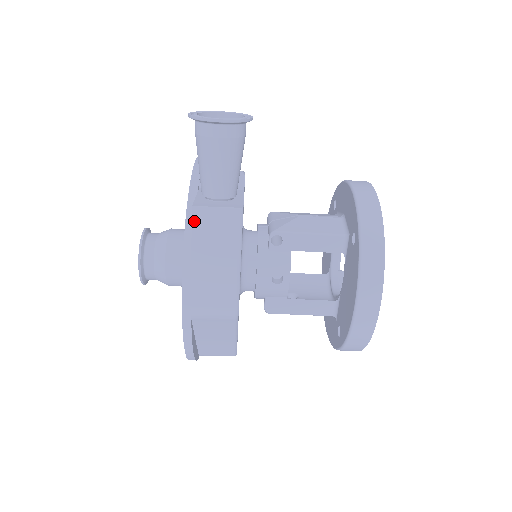
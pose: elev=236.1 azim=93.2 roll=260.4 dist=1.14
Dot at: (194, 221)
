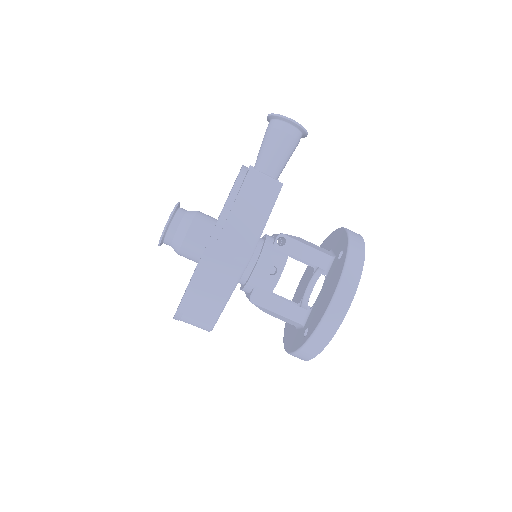
Dot at: (247, 178)
